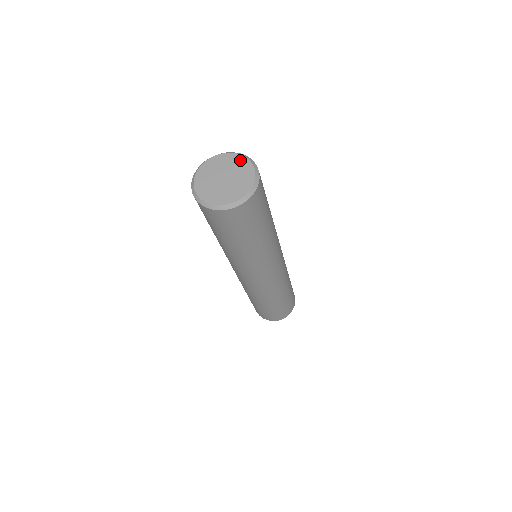
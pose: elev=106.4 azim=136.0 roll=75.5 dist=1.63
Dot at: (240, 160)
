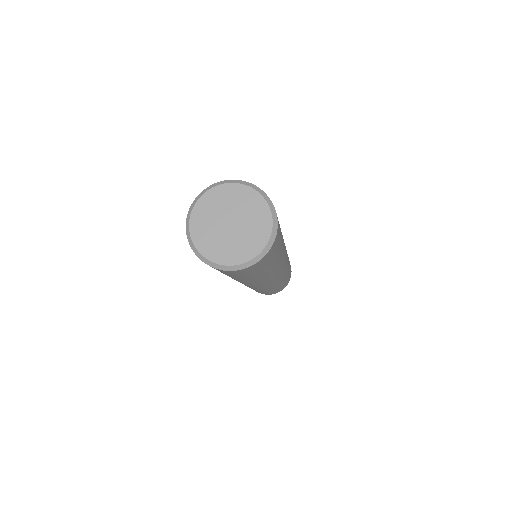
Dot at: (259, 205)
